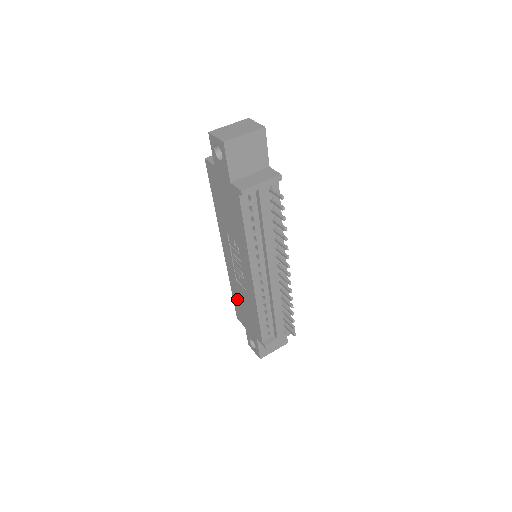
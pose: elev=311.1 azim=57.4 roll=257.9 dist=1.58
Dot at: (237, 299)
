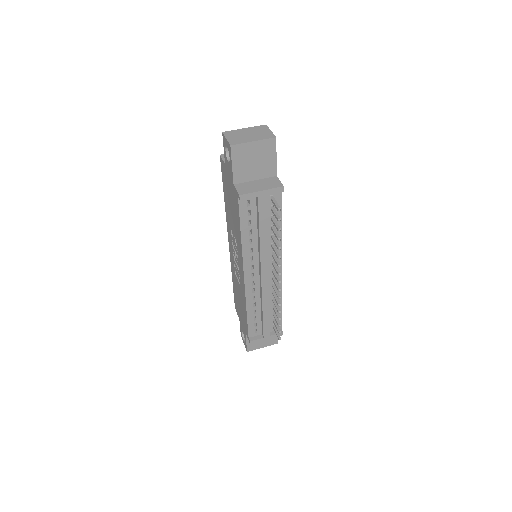
Dot at: (235, 291)
